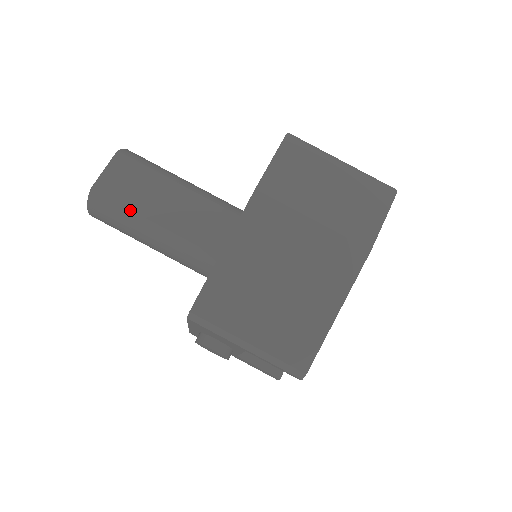
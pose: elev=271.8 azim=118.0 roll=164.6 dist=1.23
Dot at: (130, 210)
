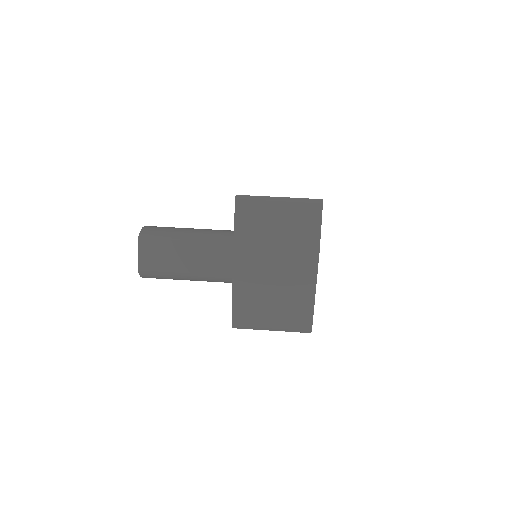
Dot at: (167, 272)
